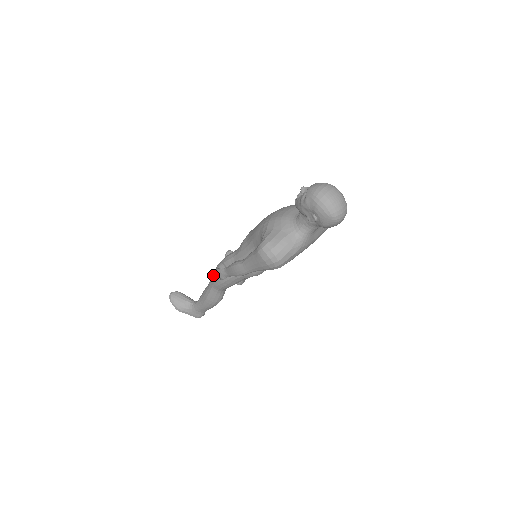
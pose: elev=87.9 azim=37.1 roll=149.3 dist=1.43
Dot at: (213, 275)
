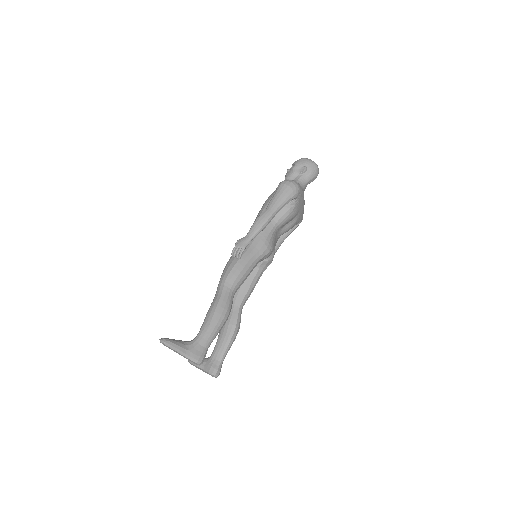
Dot at: (224, 273)
